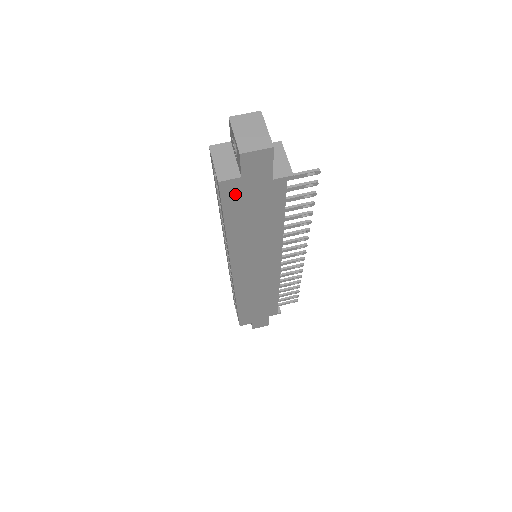
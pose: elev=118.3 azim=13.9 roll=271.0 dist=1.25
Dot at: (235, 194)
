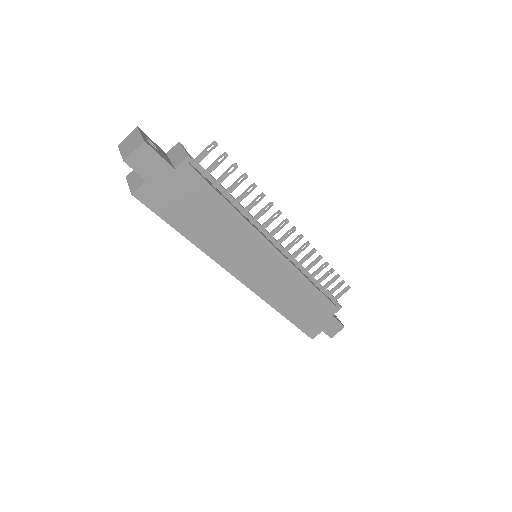
Dot at: (157, 199)
